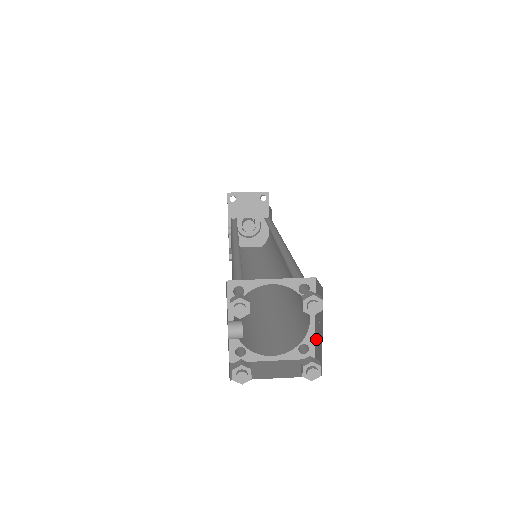
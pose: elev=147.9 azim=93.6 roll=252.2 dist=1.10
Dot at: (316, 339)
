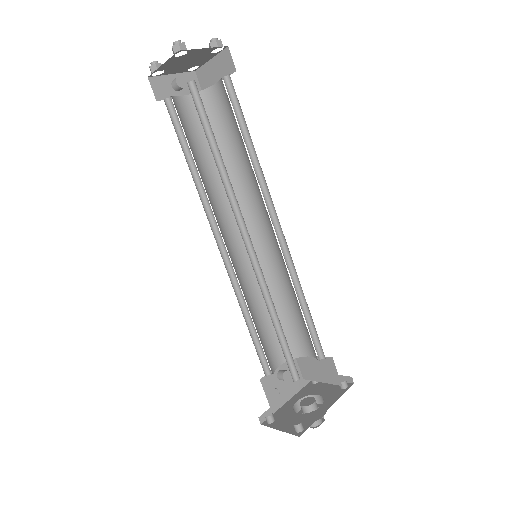
Dot at: occluded
